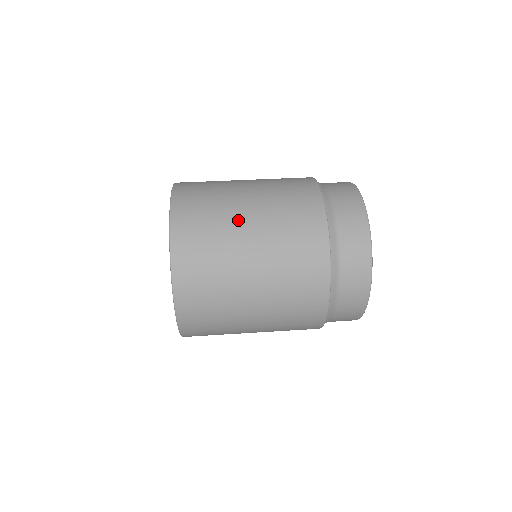
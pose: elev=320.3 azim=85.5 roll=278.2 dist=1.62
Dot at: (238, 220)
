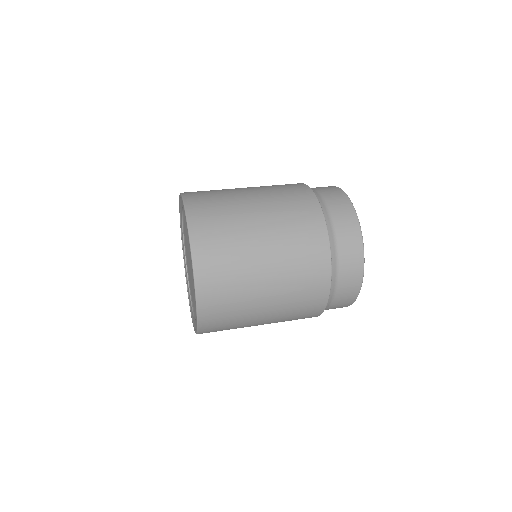
Dot at: (251, 234)
